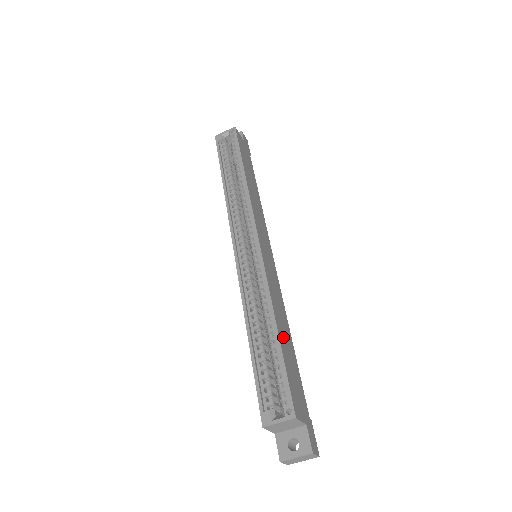
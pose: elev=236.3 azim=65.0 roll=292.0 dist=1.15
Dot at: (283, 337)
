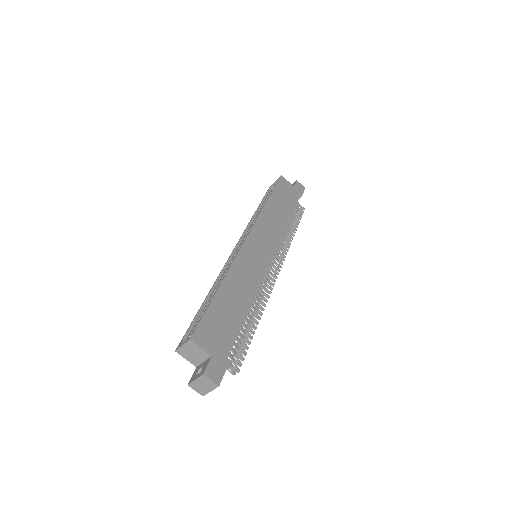
Dot at: (227, 297)
